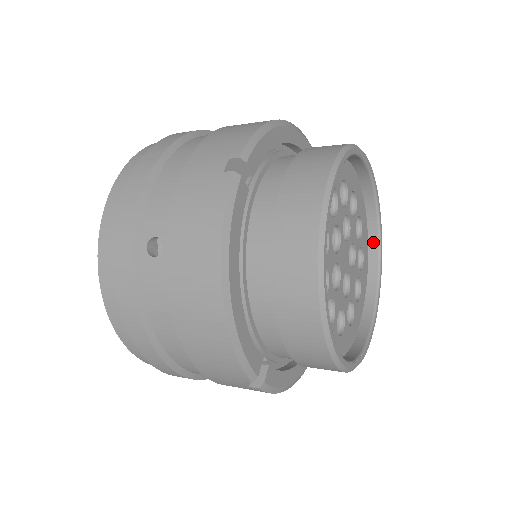
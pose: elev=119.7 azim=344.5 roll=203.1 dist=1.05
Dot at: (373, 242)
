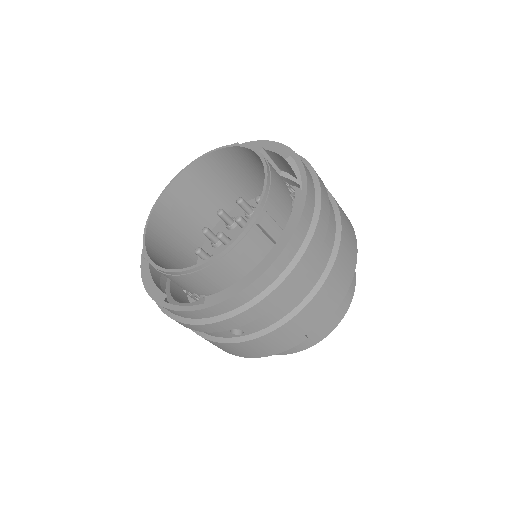
Dot at: occluded
